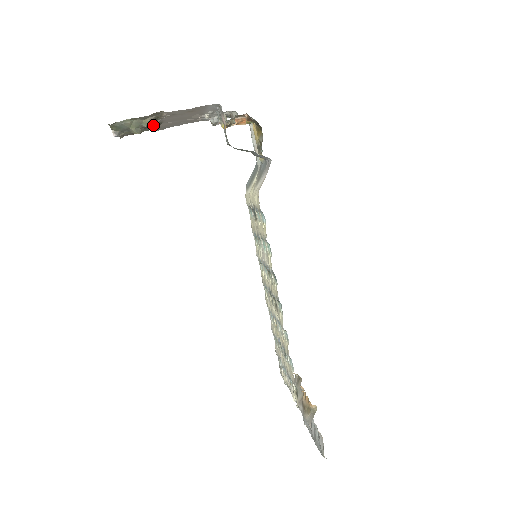
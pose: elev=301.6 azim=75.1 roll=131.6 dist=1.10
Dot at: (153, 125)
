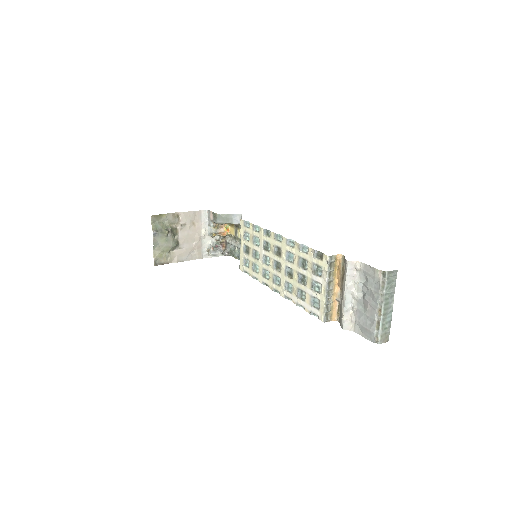
Dot at: (174, 238)
